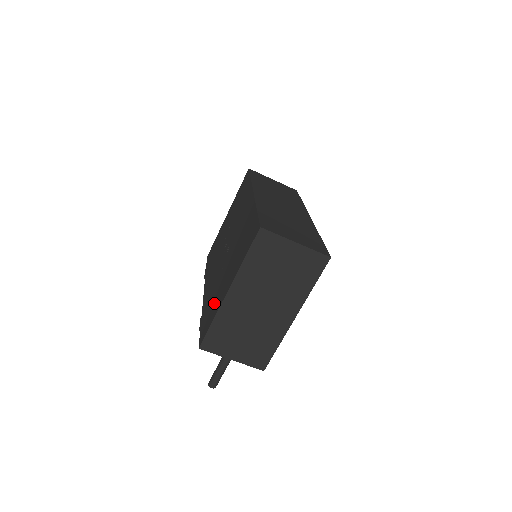
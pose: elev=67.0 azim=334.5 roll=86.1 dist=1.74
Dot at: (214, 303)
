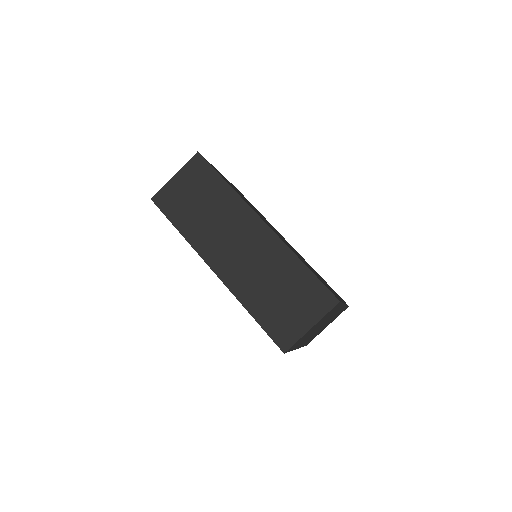
Dot at: occluded
